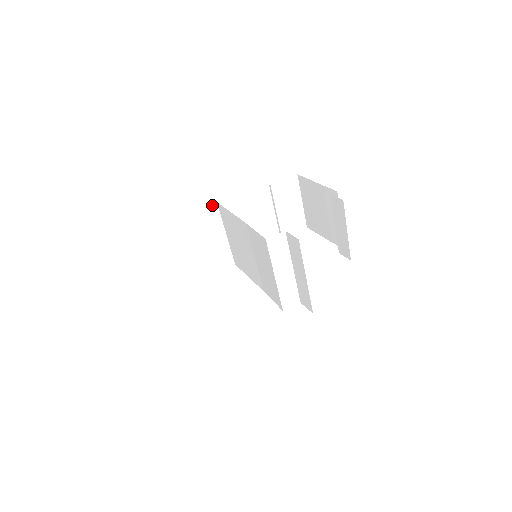
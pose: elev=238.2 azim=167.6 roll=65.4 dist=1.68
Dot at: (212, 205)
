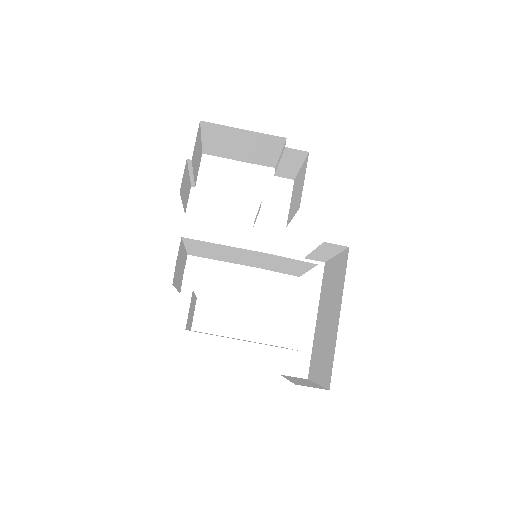
Dot at: occluded
